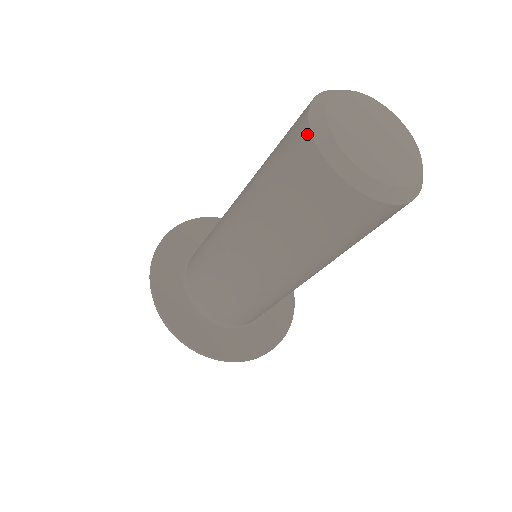
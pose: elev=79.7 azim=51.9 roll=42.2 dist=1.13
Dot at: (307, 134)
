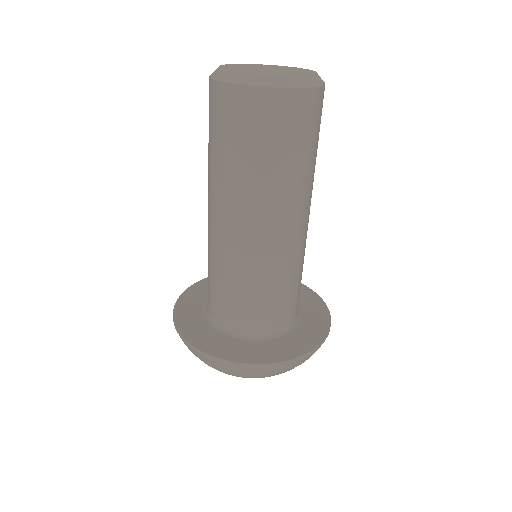
Dot at: (212, 84)
